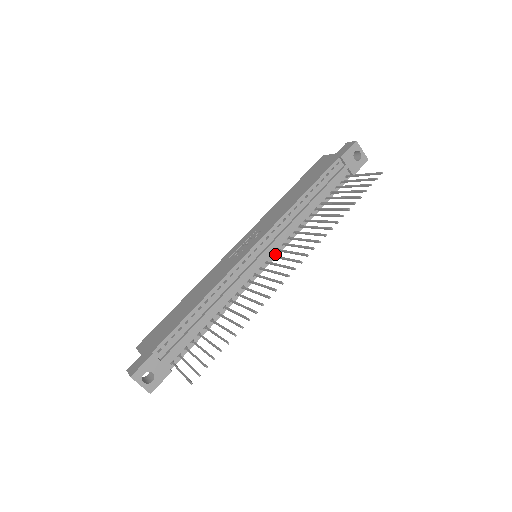
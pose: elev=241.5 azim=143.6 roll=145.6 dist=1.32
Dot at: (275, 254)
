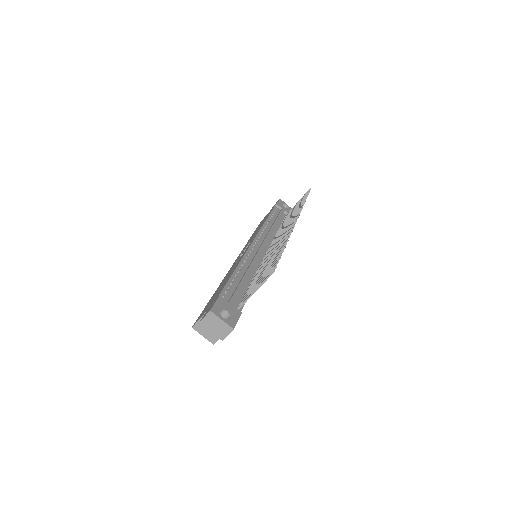
Dot at: occluded
